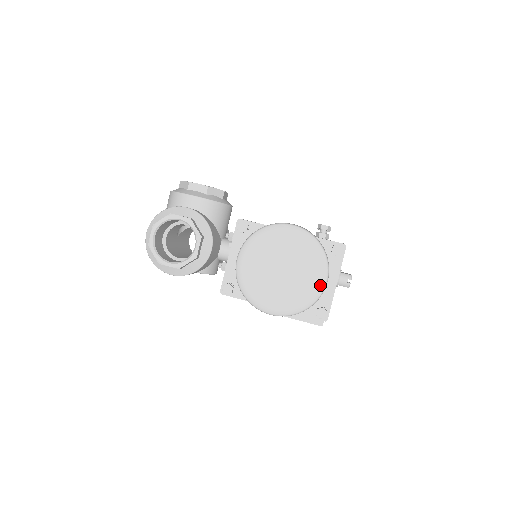
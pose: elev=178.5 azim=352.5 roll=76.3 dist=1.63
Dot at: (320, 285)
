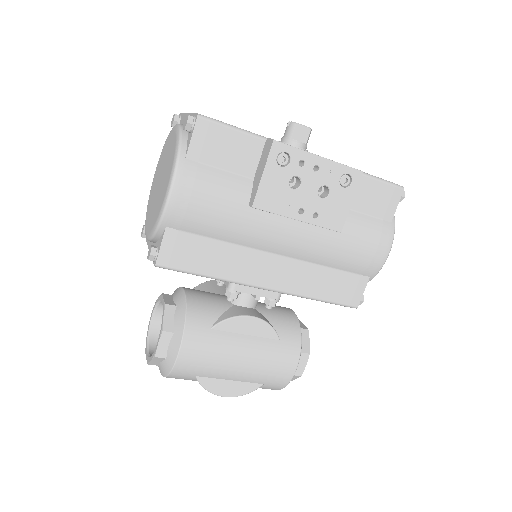
Dot at: (175, 131)
